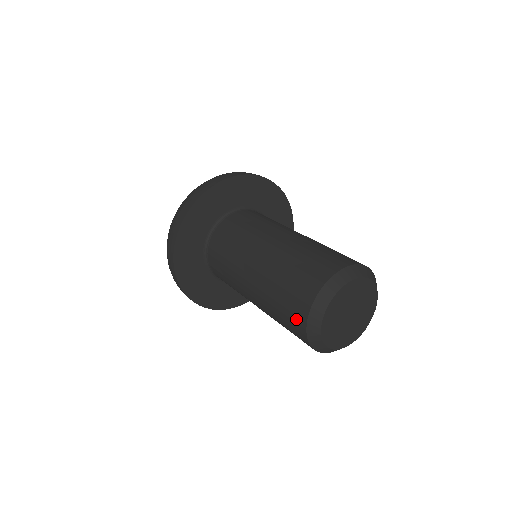
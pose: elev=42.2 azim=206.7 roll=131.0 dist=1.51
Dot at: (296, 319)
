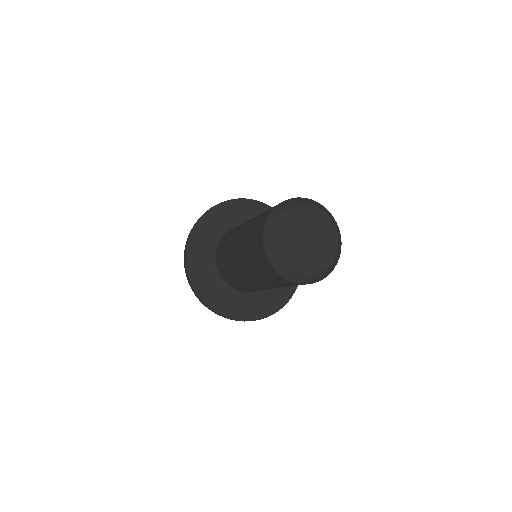
Dot at: (260, 254)
